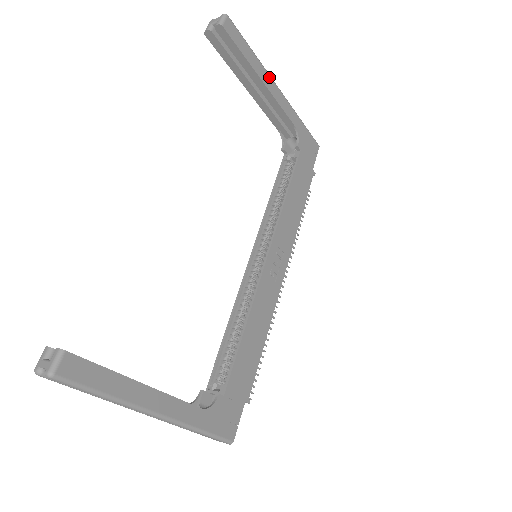
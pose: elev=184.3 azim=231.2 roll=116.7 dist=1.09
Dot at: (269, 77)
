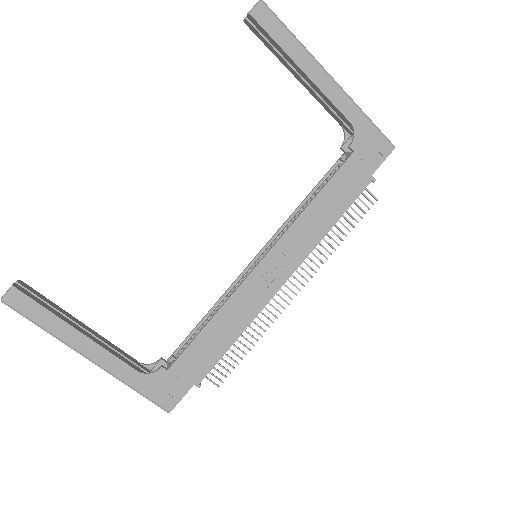
Dot at: (317, 66)
